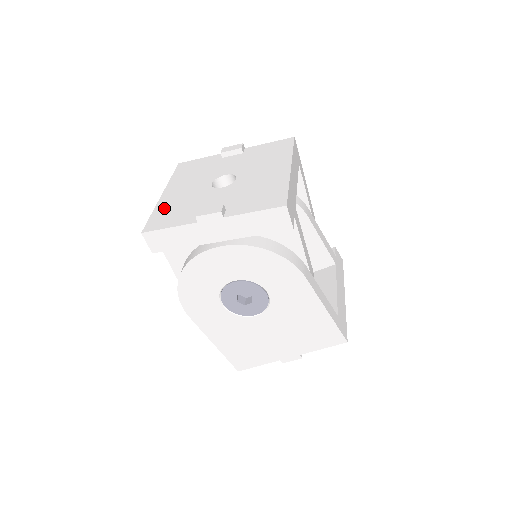
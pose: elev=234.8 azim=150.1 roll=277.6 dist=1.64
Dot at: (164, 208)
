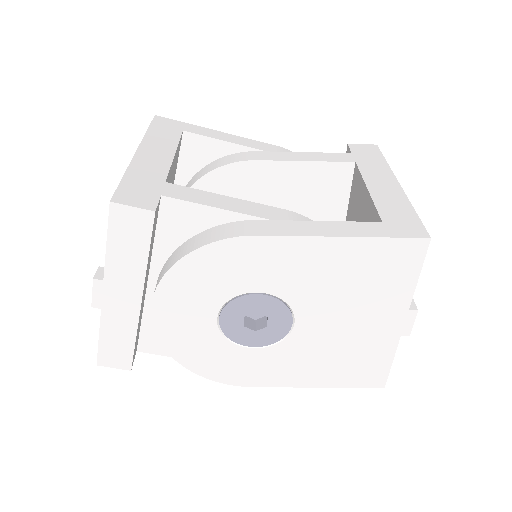
Dot at: occluded
